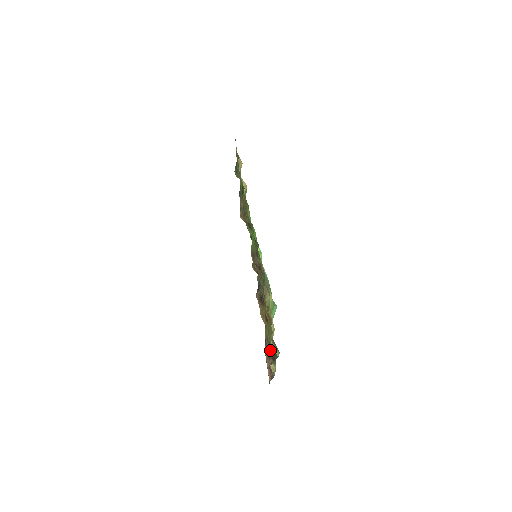
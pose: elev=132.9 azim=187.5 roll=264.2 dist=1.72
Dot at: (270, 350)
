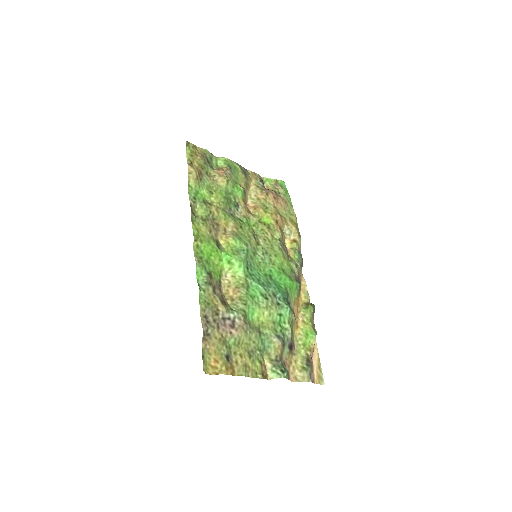
Dot at: (270, 377)
